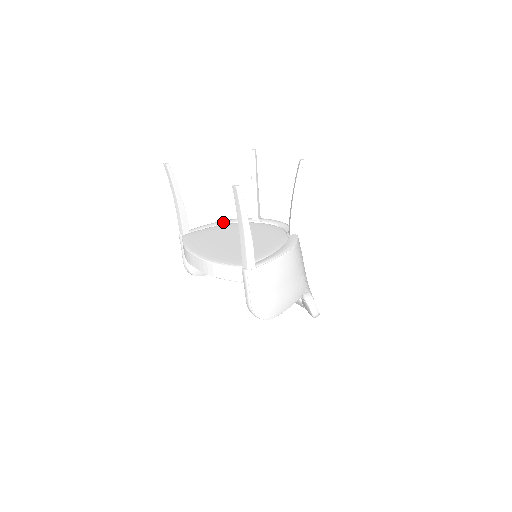
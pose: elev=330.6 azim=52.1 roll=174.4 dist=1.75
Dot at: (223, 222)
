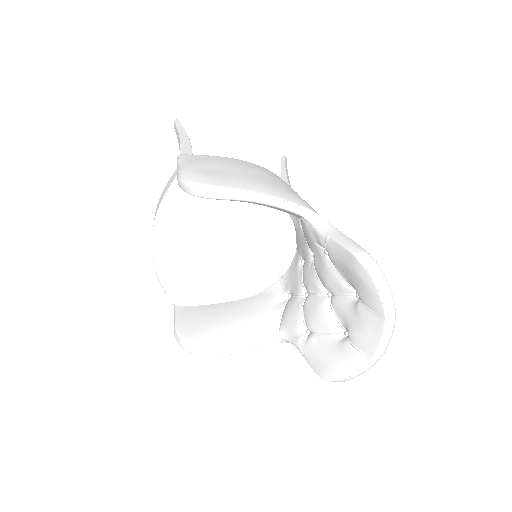
Dot at: occluded
